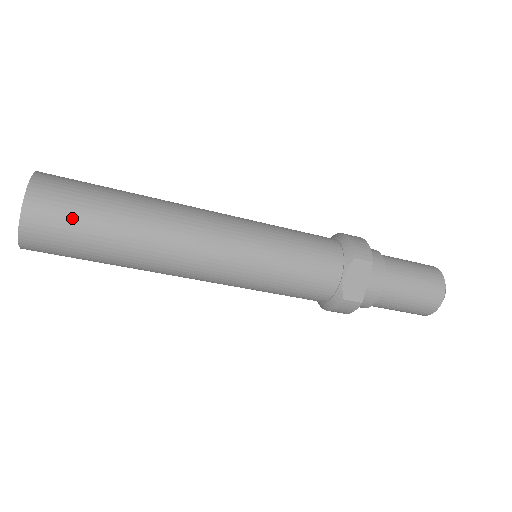
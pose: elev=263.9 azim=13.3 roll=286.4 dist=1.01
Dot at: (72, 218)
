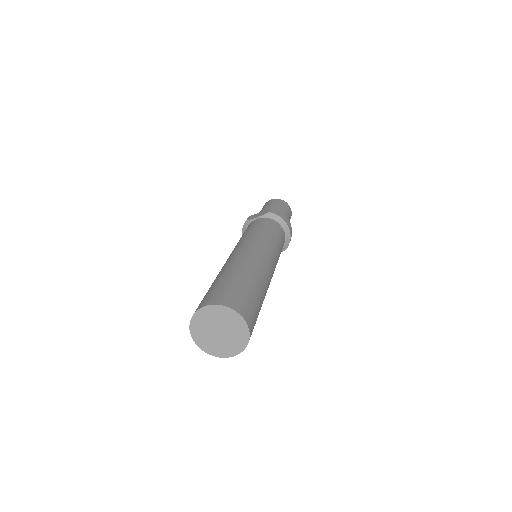
Dot at: occluded
